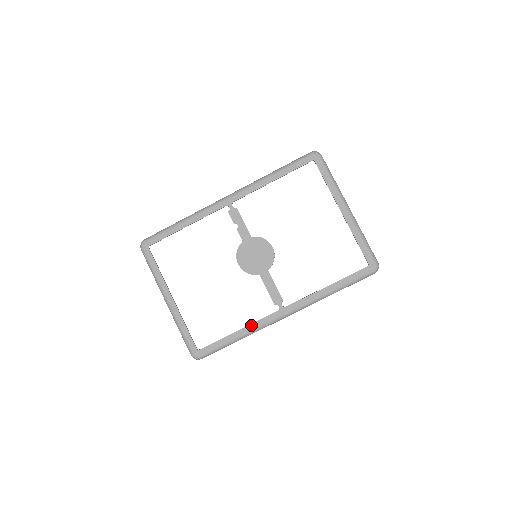
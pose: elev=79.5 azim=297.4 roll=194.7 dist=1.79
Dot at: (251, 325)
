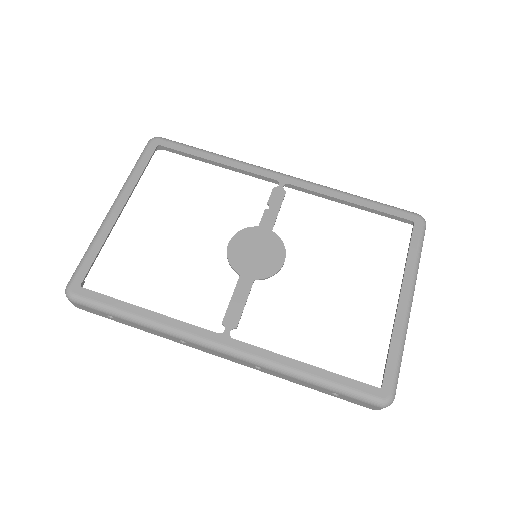
Dot at: (170, 319)
